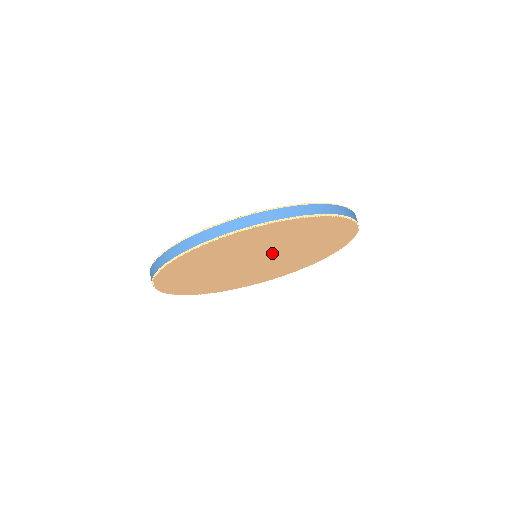
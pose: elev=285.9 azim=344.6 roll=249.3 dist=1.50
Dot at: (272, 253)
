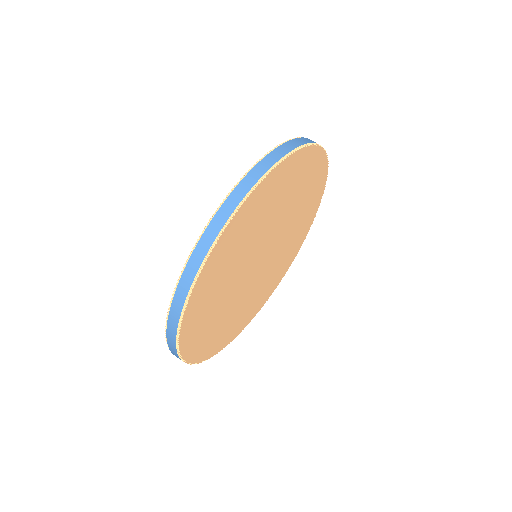
Dot at: (272, 238)
